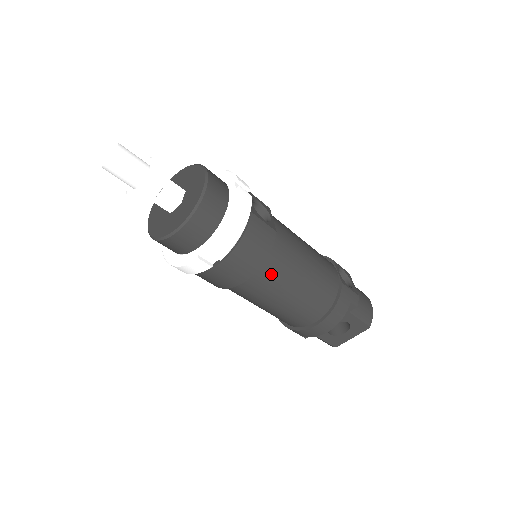
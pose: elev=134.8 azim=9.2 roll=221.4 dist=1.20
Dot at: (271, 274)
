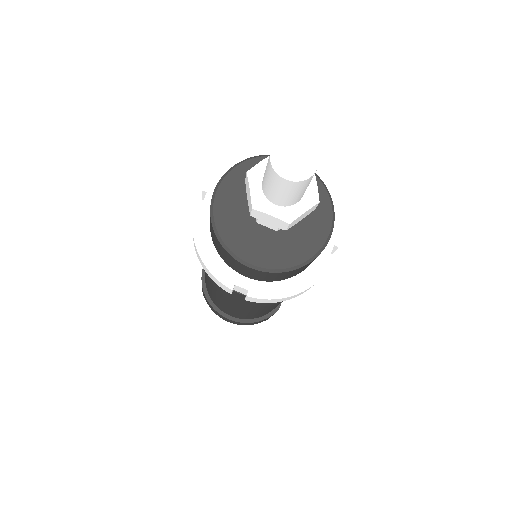
Dot at: occluded
